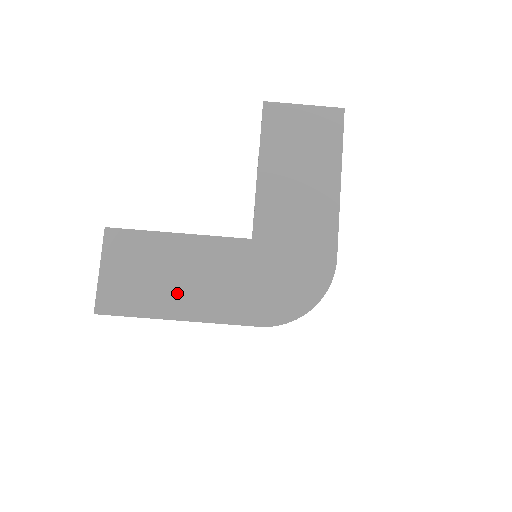
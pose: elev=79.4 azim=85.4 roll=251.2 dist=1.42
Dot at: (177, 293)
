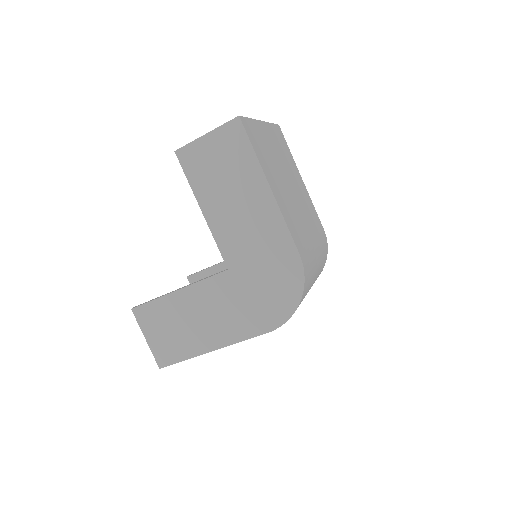
Dot at: (200, 333)
